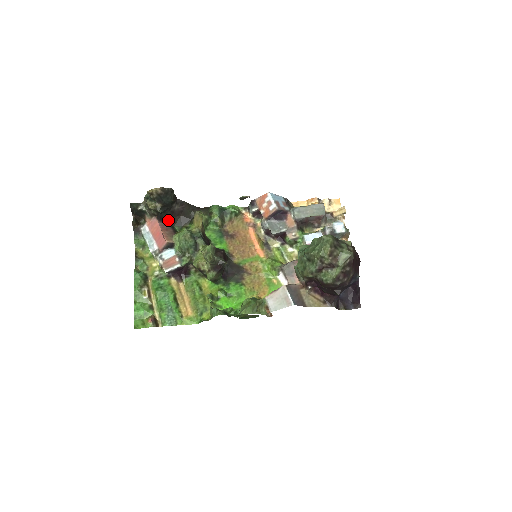
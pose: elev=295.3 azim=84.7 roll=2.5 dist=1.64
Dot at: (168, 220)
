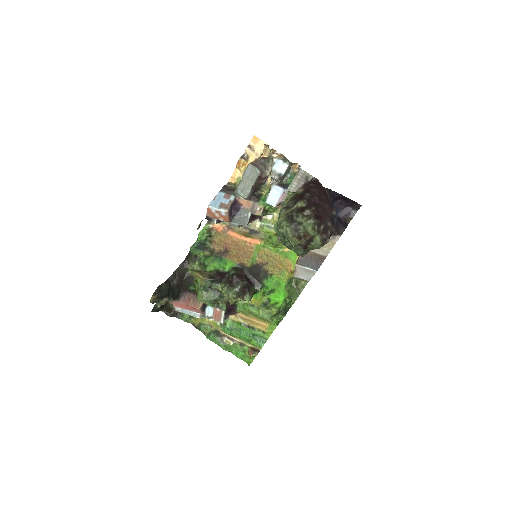
Dot at: (181, 291)
